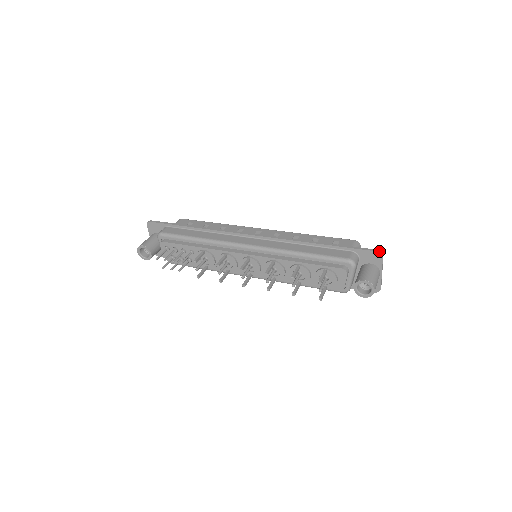
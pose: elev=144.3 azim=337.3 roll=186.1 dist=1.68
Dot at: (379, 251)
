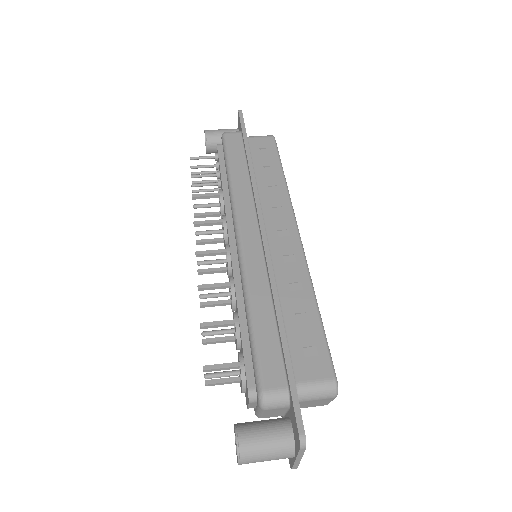
Dot at: (302, 437)
